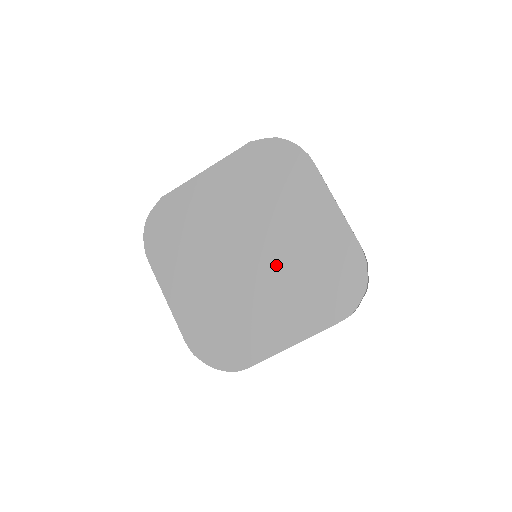
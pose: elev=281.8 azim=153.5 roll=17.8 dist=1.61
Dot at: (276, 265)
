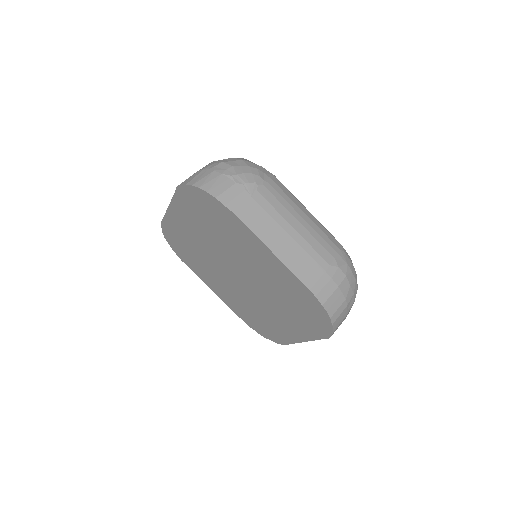
Dot at: (260, 289)
